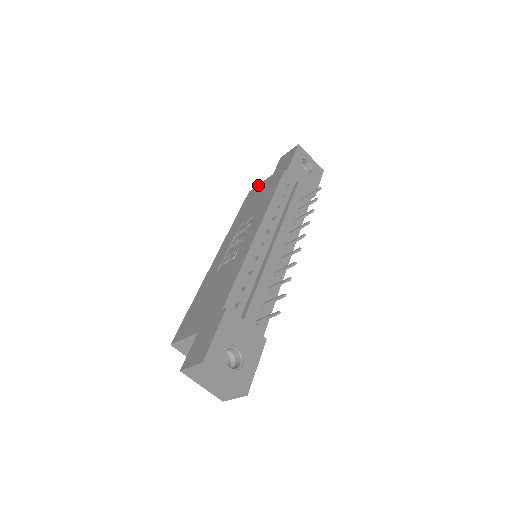
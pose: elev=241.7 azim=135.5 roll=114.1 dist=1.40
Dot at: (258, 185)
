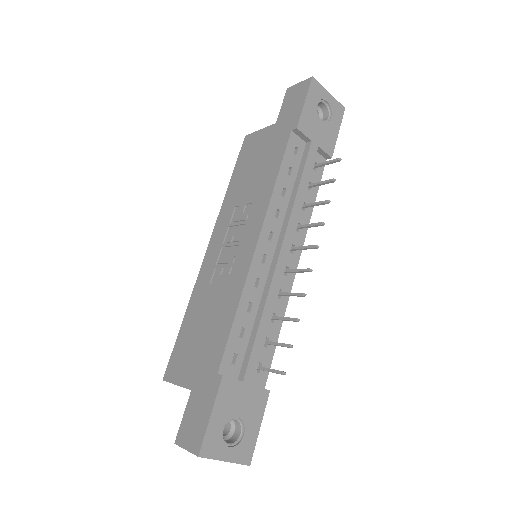
Dot at: (257, 132)
